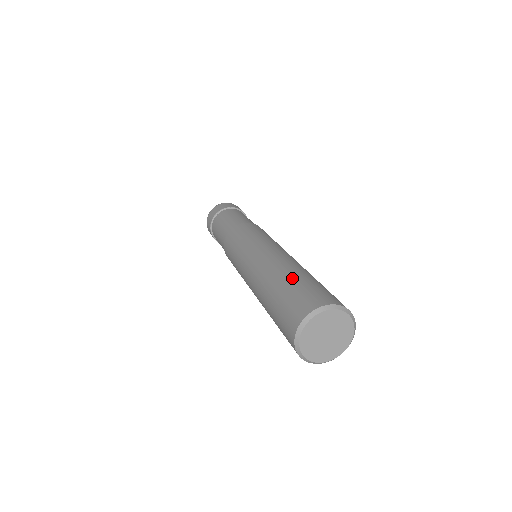
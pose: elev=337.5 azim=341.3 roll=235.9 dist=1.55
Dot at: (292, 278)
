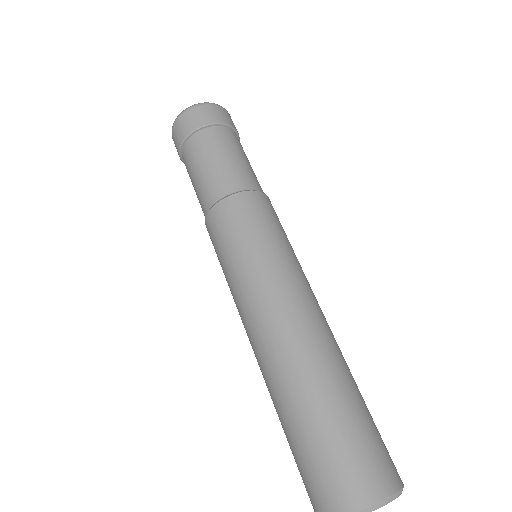
Dot at: (350, 398)
